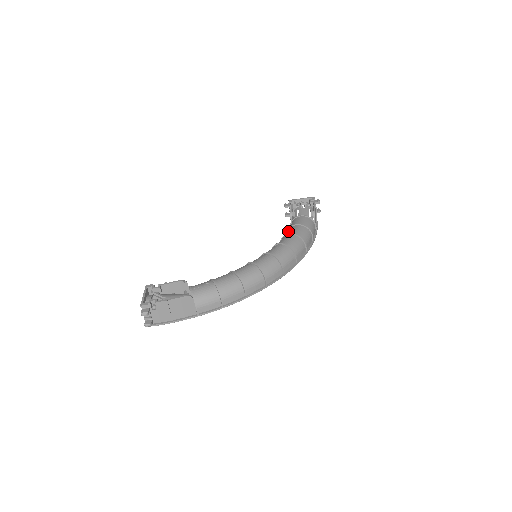
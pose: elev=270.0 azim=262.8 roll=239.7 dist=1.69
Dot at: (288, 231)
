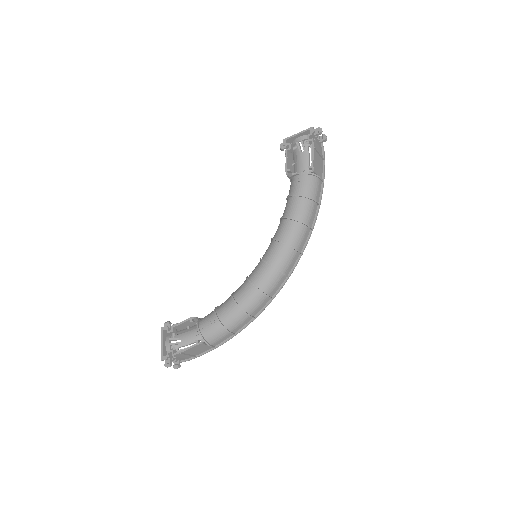
Dot at: (285, 207)
